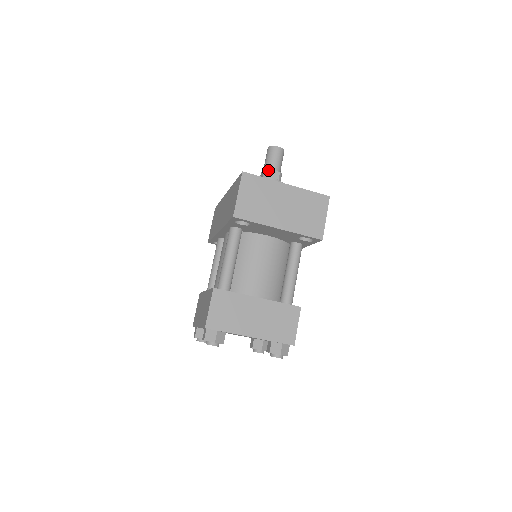
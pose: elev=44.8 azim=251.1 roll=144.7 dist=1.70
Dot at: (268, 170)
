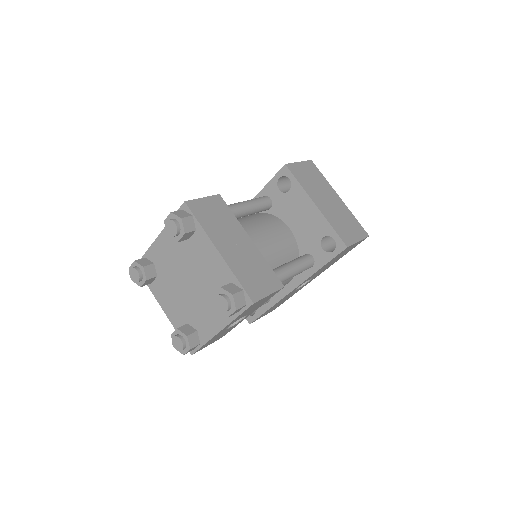
Dot at: occluded
